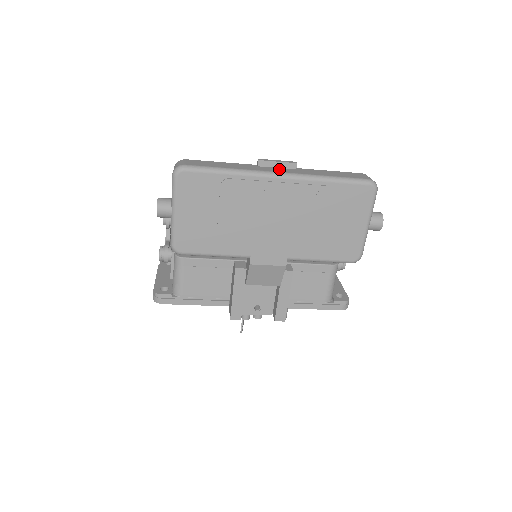
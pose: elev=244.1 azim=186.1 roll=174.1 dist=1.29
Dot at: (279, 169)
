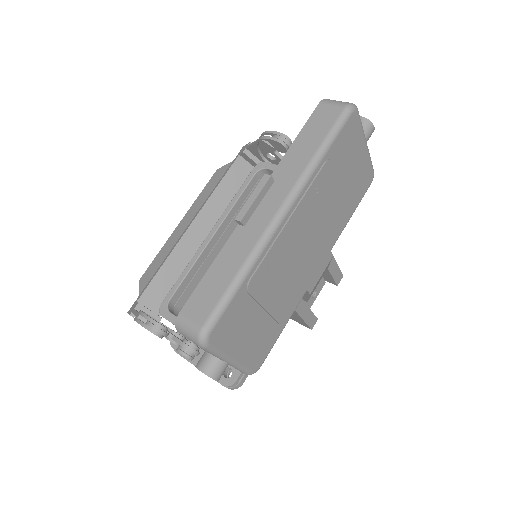
Dot at: (267, 204)
